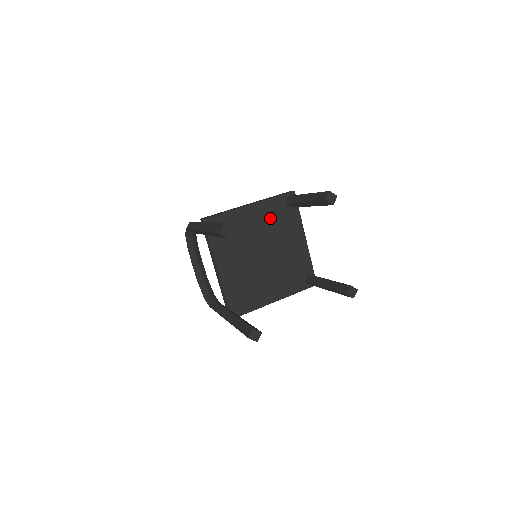
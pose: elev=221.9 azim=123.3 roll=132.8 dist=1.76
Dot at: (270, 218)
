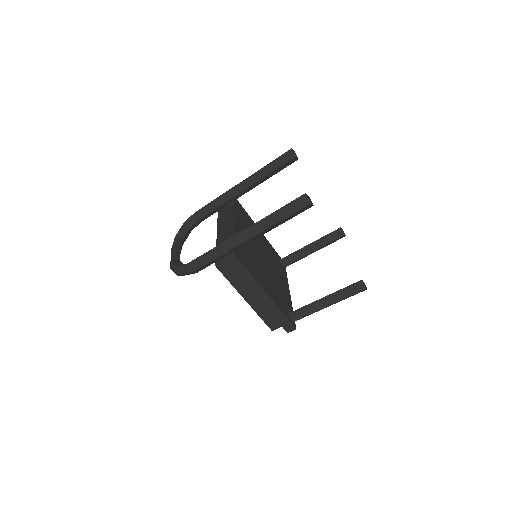
Dot at: (270, 252)
